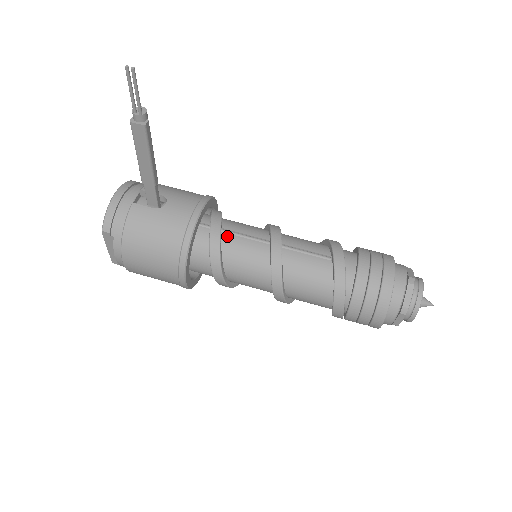
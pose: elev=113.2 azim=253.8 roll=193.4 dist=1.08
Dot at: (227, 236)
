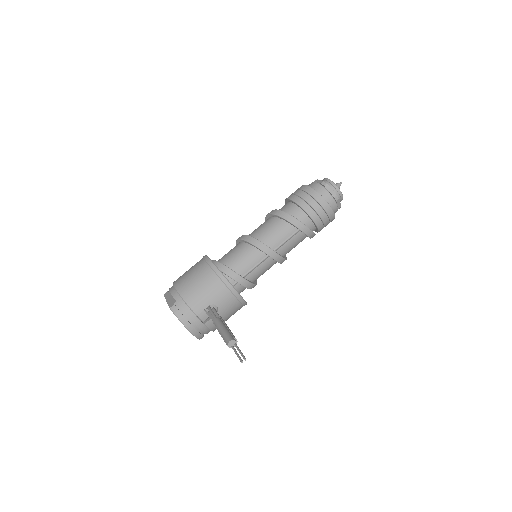
Dot at: (249, 276)
